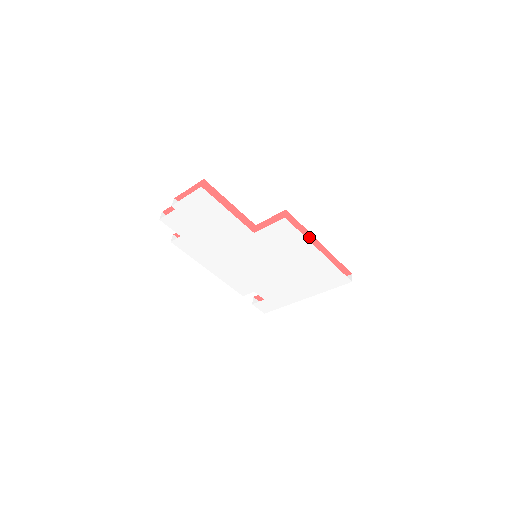
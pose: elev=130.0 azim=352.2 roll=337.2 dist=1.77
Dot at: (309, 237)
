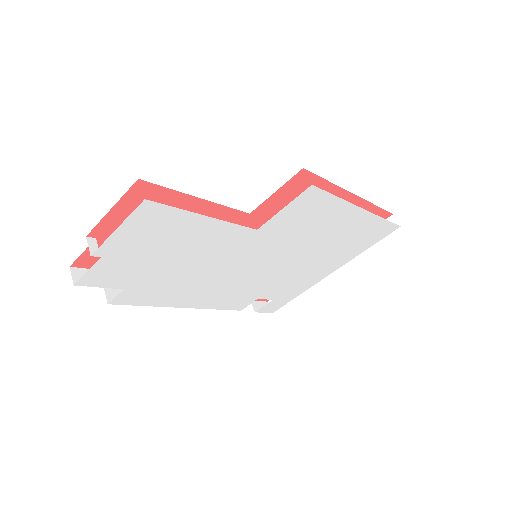
Dot at: (337, 193)
